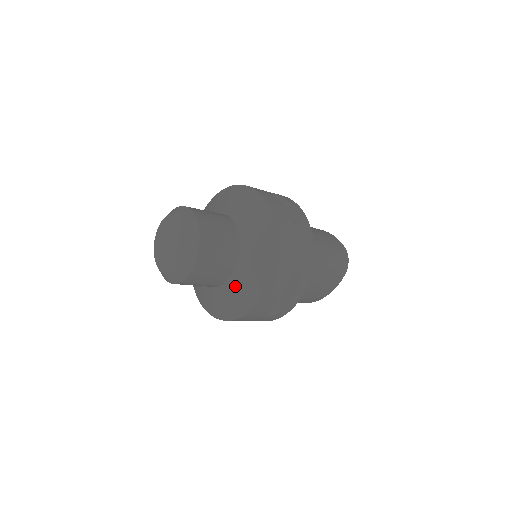
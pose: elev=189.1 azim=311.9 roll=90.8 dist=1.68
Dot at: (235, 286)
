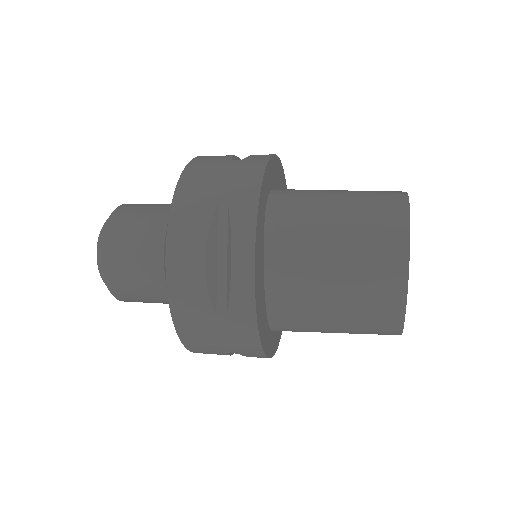
Dot at: occluded
